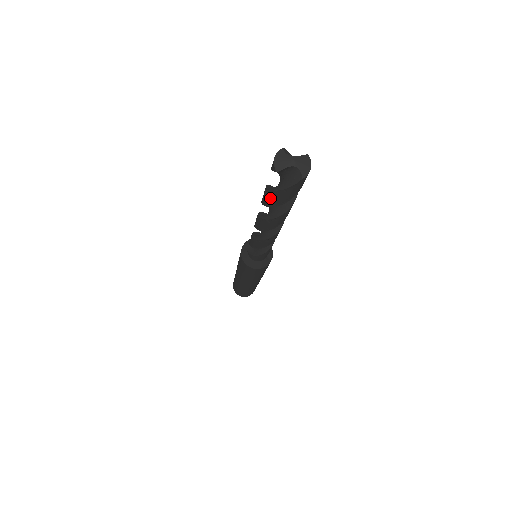
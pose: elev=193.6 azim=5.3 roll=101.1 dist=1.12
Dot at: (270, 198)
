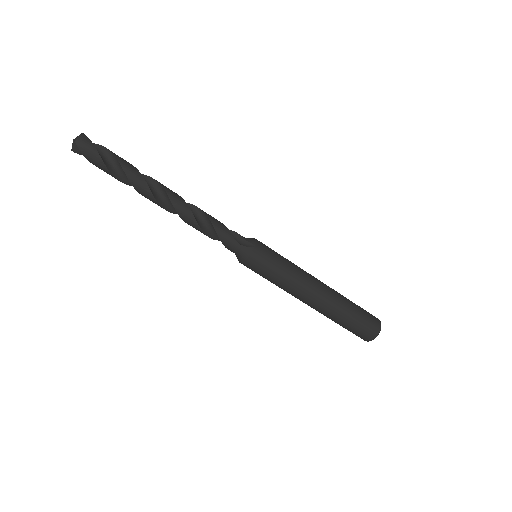
Dot at: occluded
